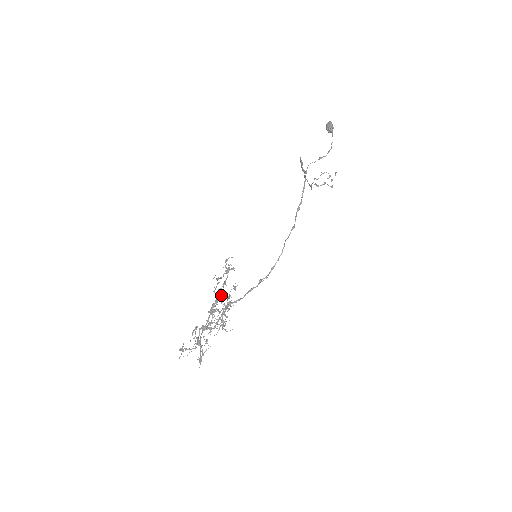
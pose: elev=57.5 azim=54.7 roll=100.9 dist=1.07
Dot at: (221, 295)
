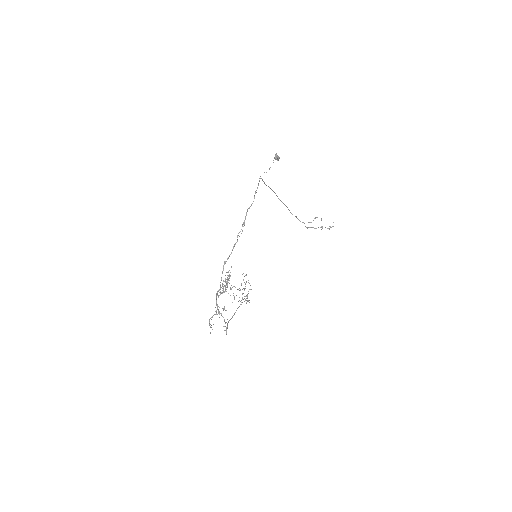
Dot at: occluded
